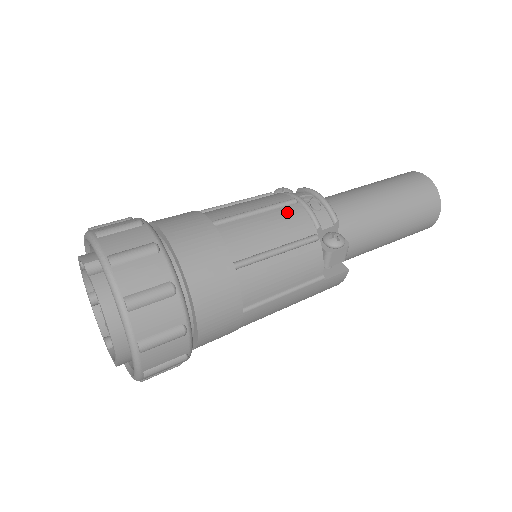
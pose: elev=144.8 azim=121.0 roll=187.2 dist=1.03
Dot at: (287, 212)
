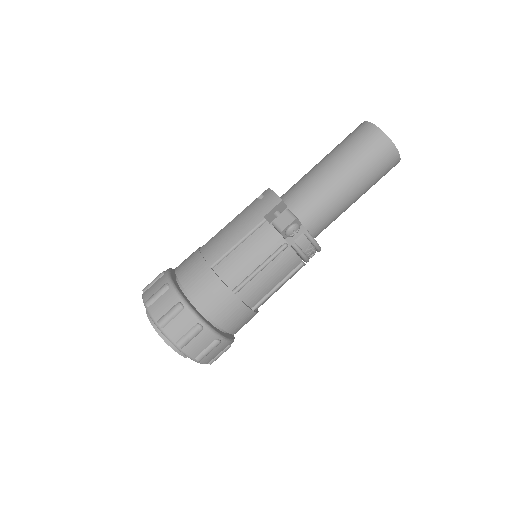
Dot at: (295, 273)
